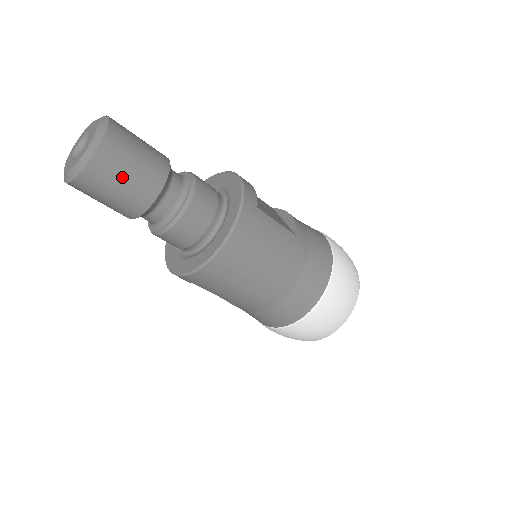
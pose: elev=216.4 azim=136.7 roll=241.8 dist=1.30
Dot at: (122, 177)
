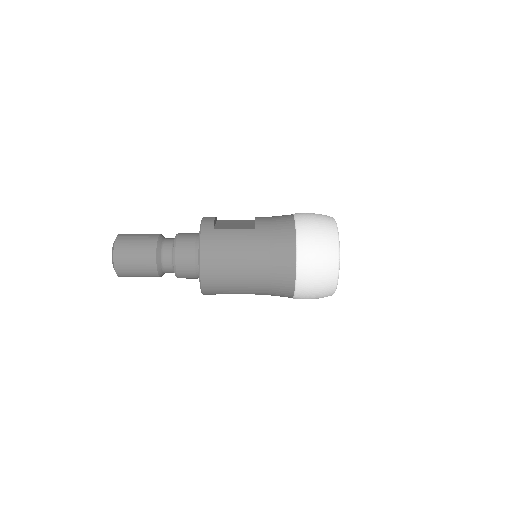
Dot at: (133, 259)
